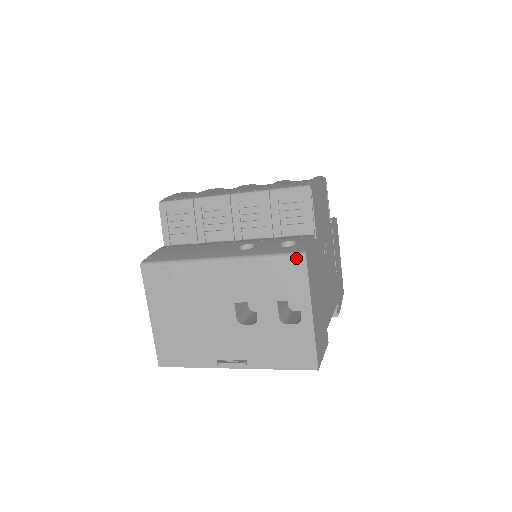
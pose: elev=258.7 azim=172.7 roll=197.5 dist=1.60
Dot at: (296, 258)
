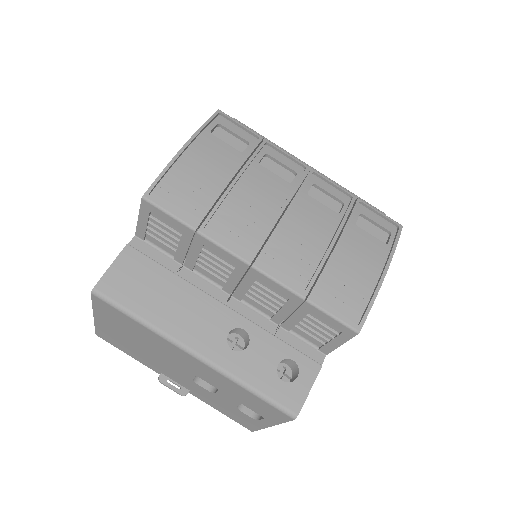
Dot at: (283, 413)
